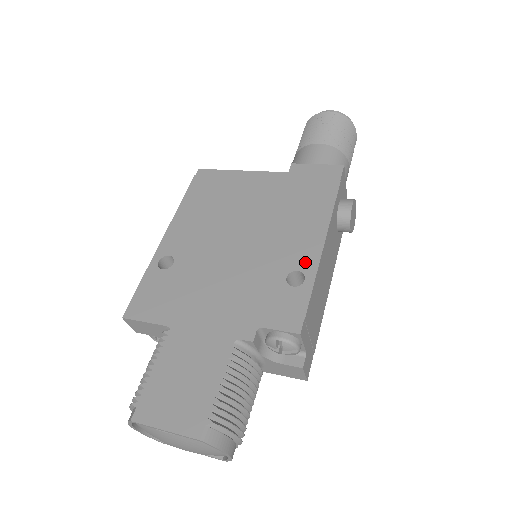
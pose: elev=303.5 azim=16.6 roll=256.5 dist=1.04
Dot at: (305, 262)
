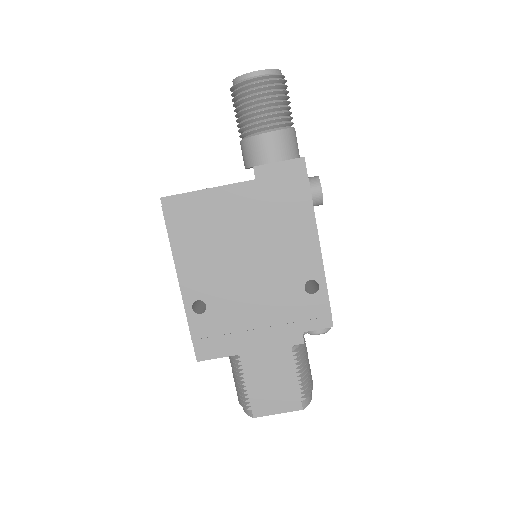
Dot at: (313, 271)
